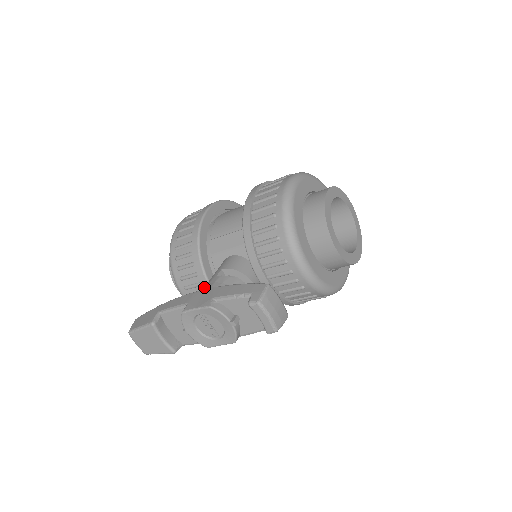
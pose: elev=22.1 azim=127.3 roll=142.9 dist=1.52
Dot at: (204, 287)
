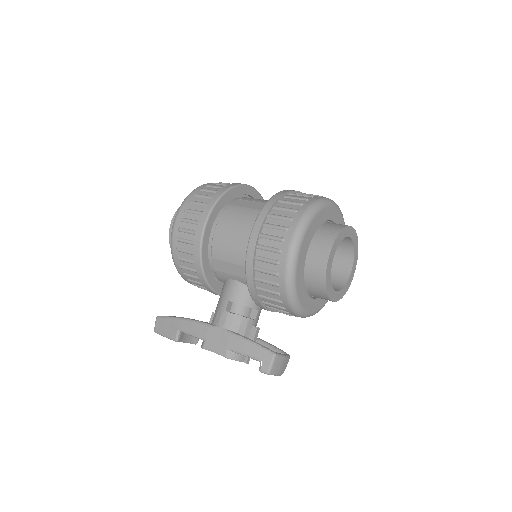
Dot at: (216, 321)
